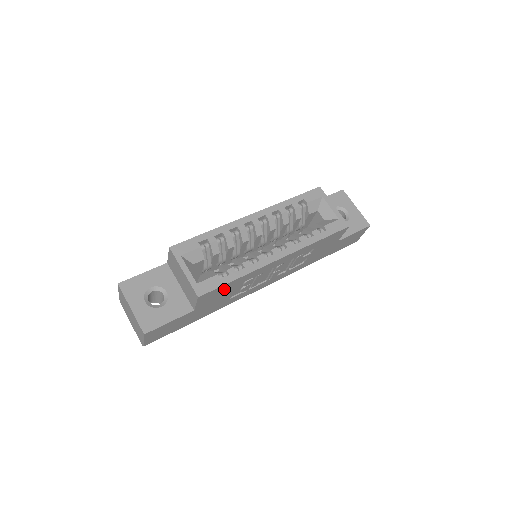
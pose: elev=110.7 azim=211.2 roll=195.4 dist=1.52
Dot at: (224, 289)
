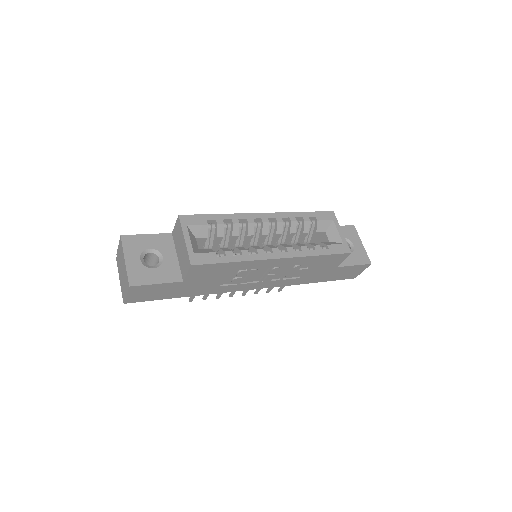
Dot at: (217, 269)
